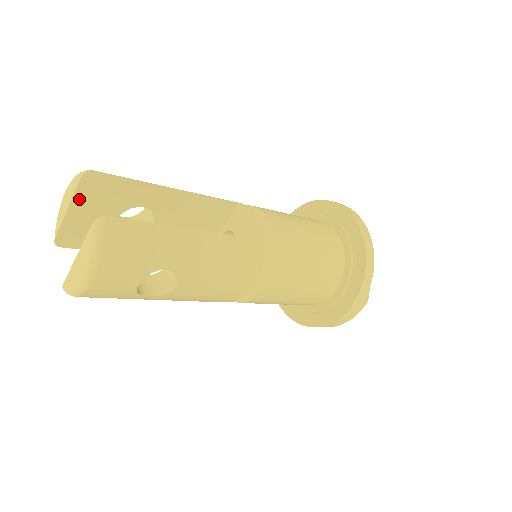
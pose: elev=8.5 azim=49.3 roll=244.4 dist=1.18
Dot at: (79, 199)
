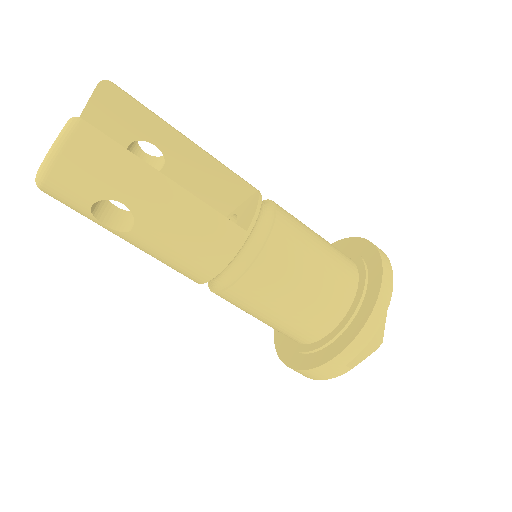
Dot at: (94, 106)
